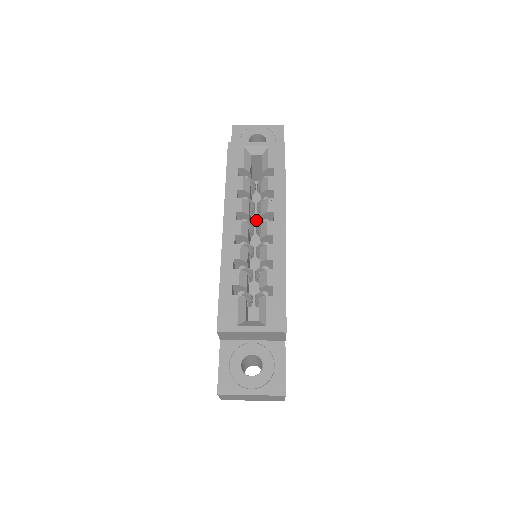
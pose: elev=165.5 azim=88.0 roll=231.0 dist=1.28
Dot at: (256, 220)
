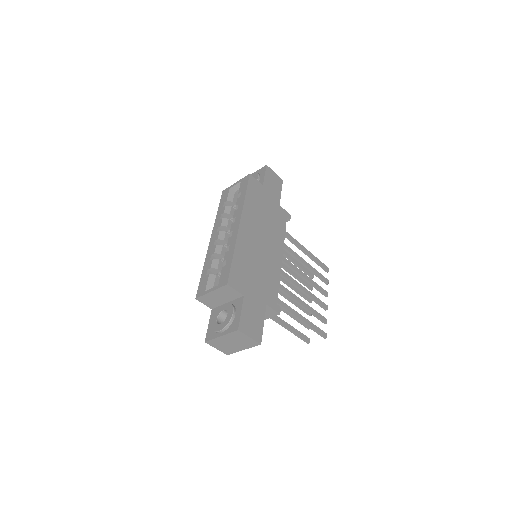
Dot at: occluded
